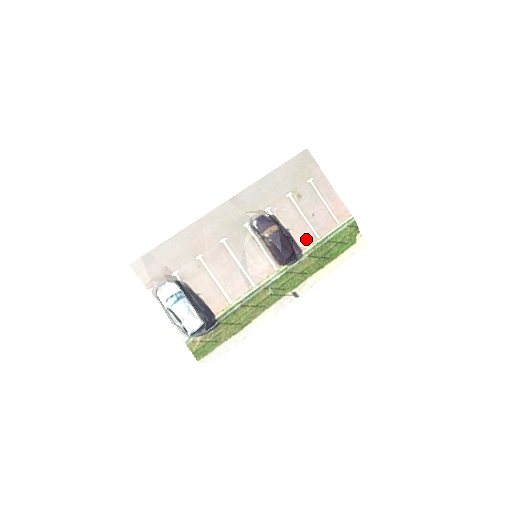
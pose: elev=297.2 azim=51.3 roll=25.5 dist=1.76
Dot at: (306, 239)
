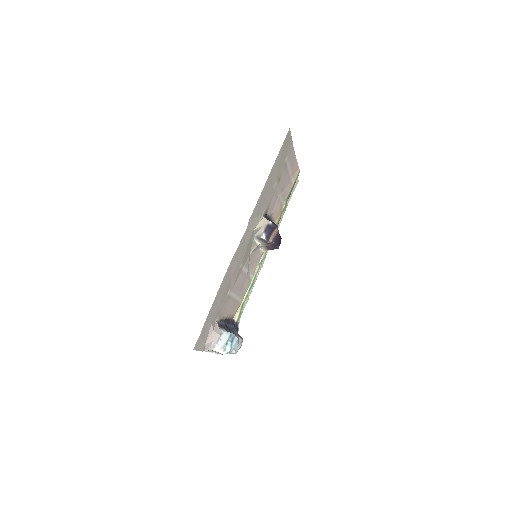
Dot at: (278, 213)
